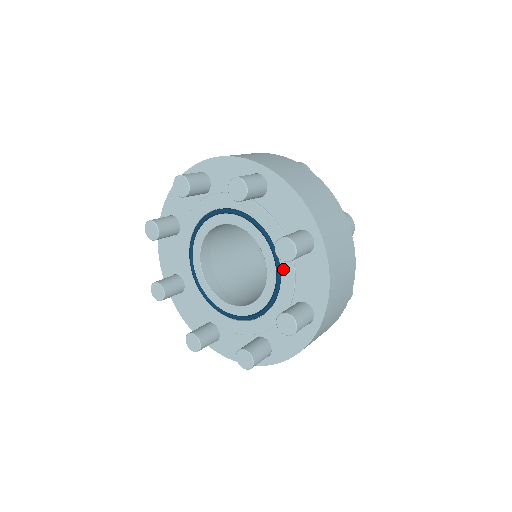
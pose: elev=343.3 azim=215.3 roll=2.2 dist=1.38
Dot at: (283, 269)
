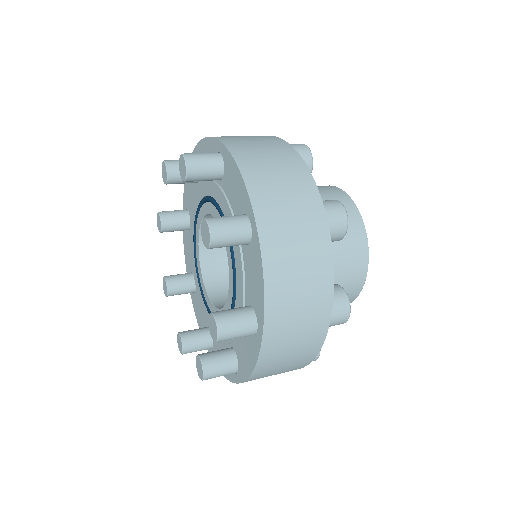
Dot at: (236, 264)
